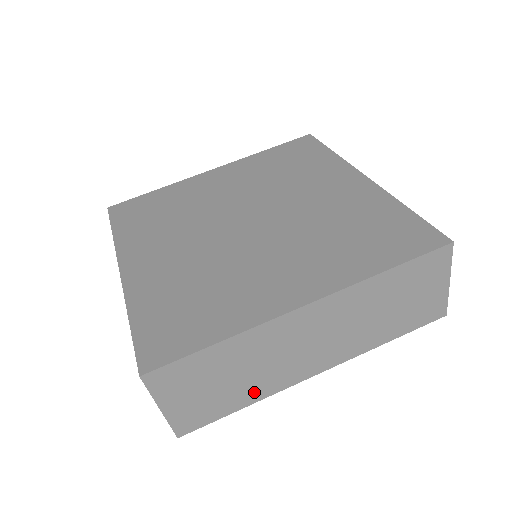
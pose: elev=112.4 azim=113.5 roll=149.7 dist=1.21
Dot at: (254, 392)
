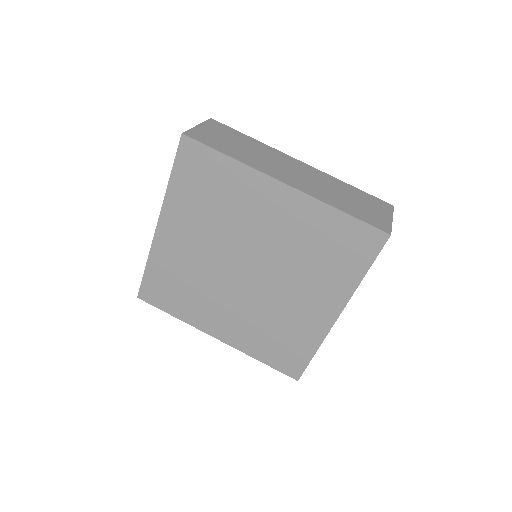
Dot at: occluded
